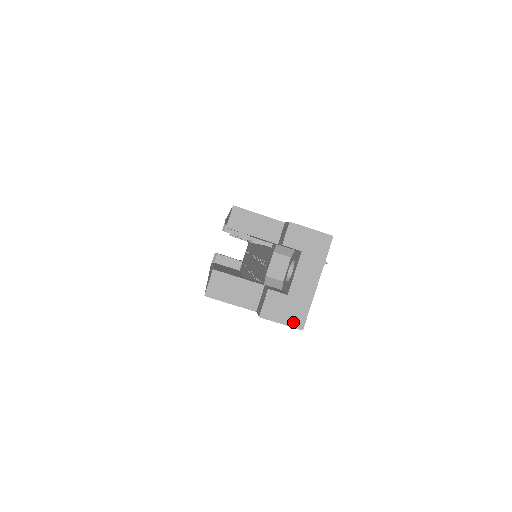
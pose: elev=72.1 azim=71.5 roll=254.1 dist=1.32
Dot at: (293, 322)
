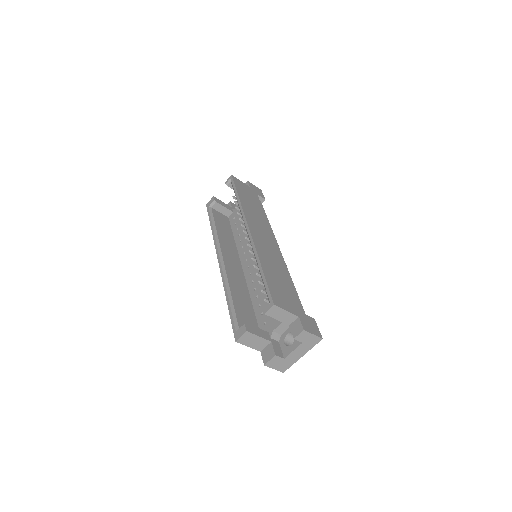
Dot at: (280, 369)
